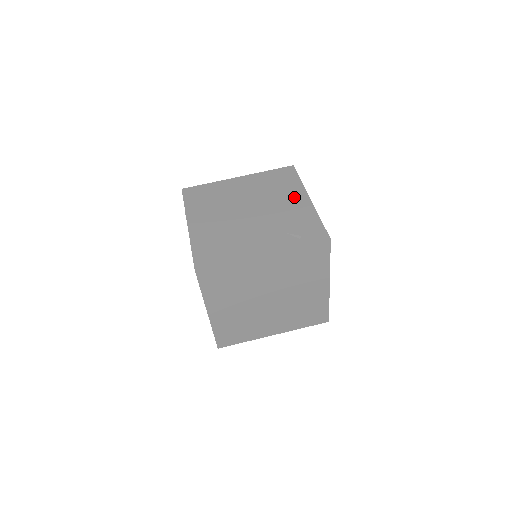
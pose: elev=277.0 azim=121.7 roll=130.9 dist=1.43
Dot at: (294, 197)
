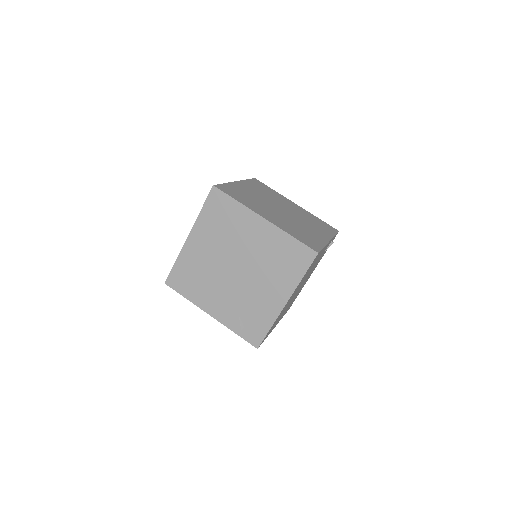
Dot at: (278, 290)
